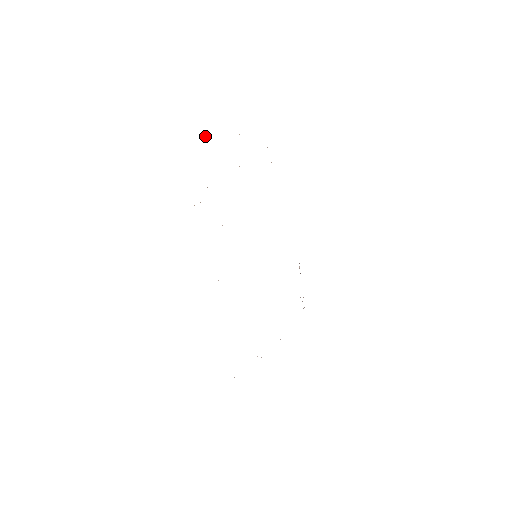
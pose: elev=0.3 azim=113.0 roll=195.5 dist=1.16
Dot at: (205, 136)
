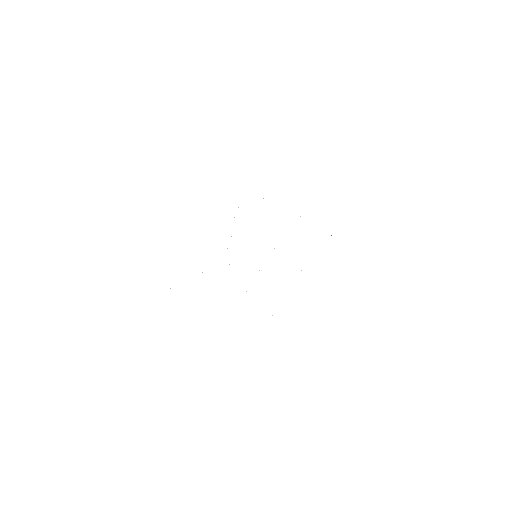
Dot at: occluded
